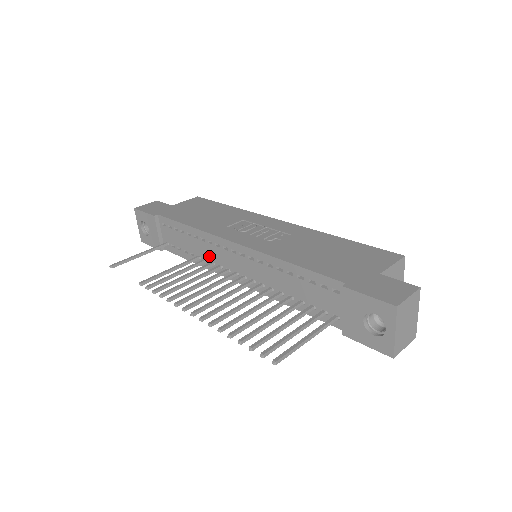
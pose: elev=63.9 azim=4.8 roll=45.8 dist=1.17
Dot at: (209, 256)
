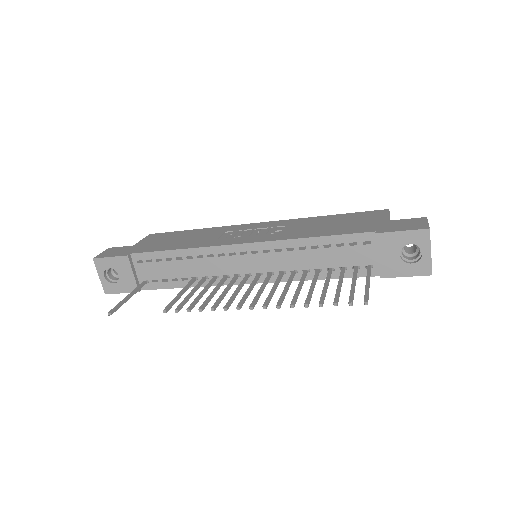
Dot at: (210, 271)
